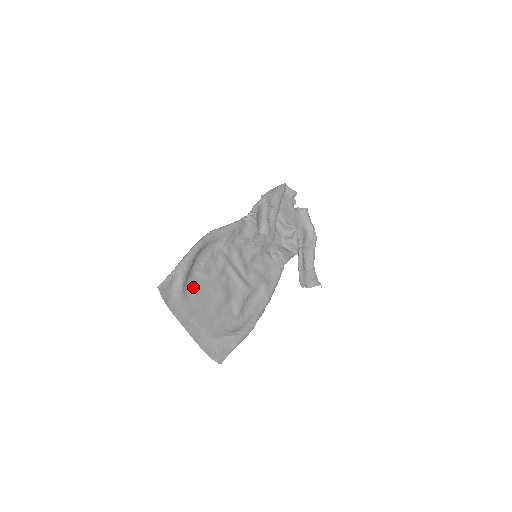
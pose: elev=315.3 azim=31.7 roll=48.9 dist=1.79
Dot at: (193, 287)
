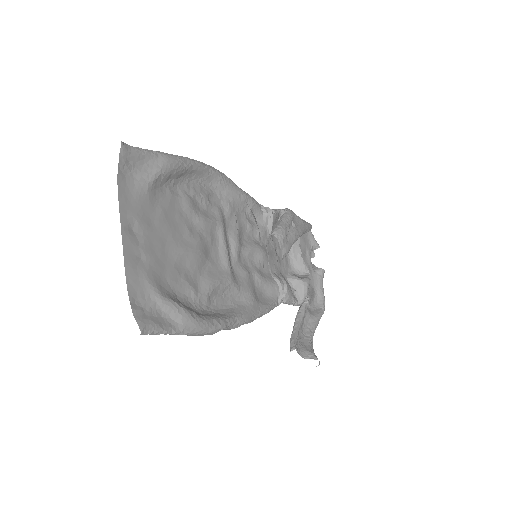
Dot at: (166, 199)
